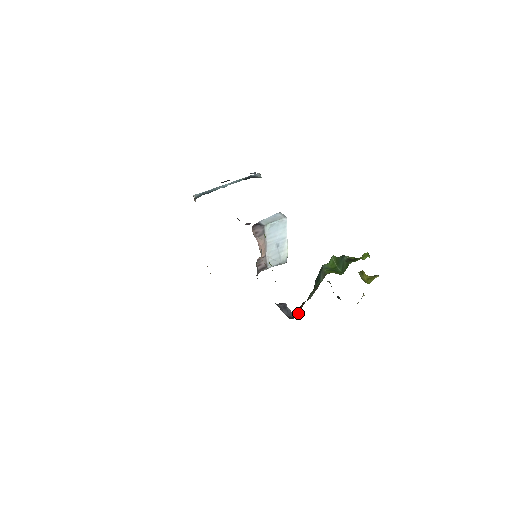
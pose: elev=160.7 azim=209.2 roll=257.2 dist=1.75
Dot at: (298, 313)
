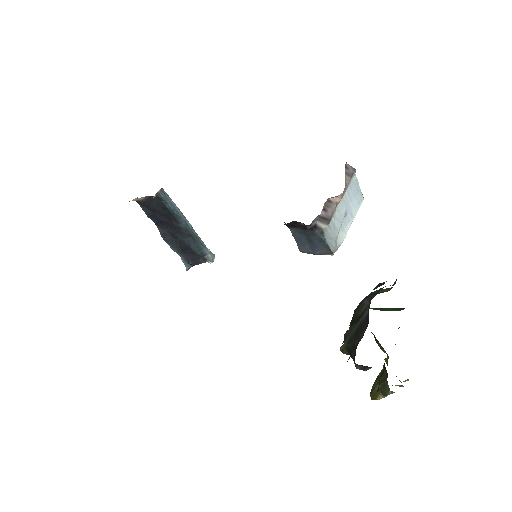
Dot at: (380, 284)
